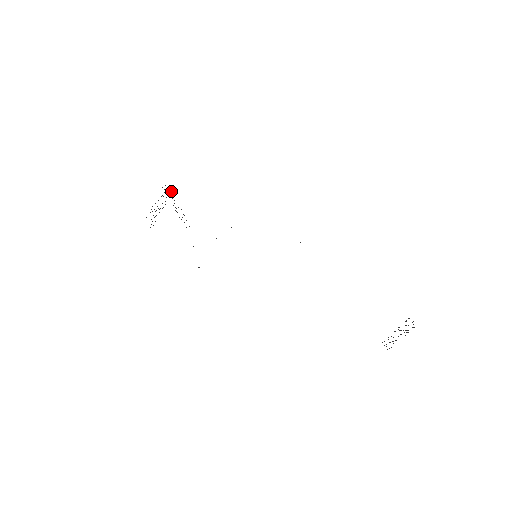
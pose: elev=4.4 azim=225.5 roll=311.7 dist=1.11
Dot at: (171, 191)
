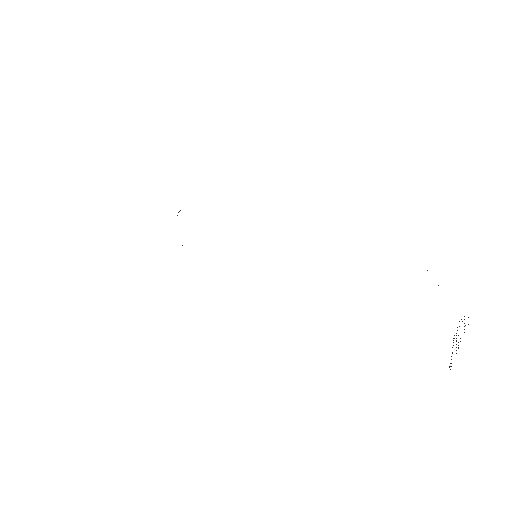
Dot at: occluded
